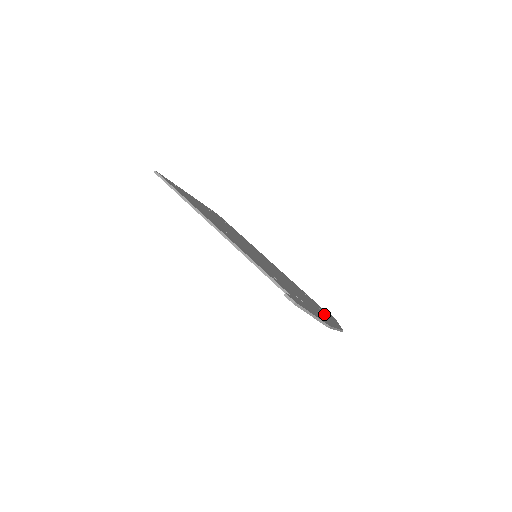
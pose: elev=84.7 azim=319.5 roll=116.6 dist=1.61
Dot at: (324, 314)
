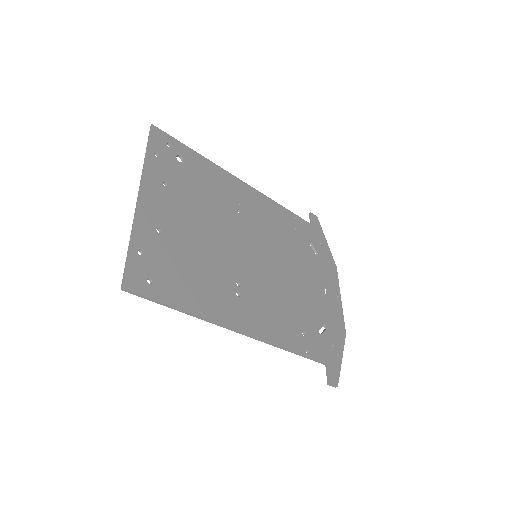
Dot at: (323, 270)
